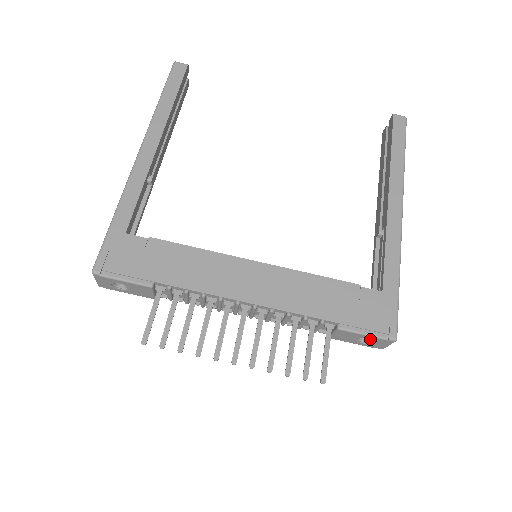
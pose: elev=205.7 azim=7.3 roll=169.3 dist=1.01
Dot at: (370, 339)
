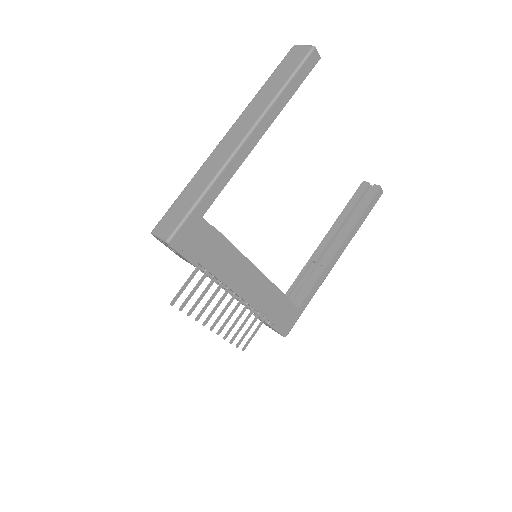
Dot at: occluded
